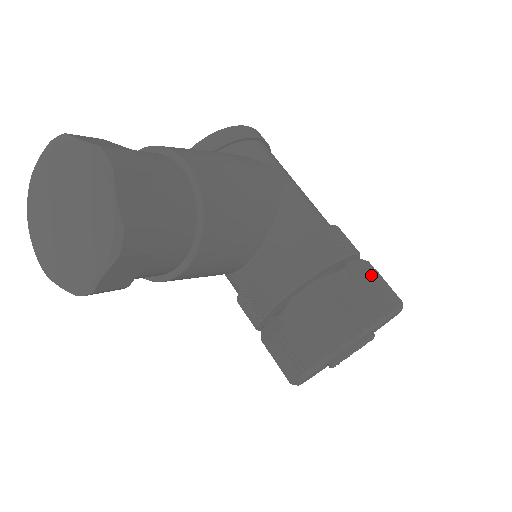
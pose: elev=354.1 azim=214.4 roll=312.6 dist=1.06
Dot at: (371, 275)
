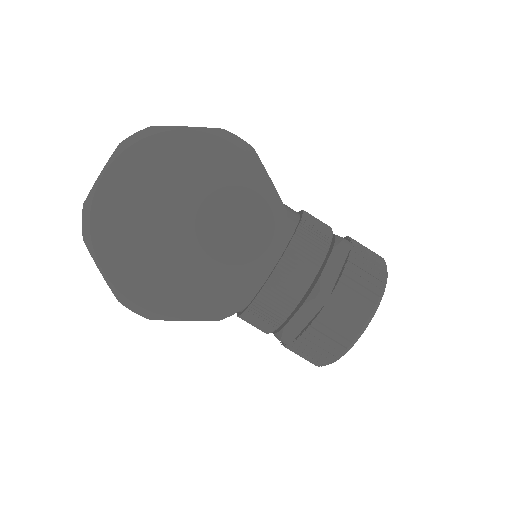
Dot at: occluded
